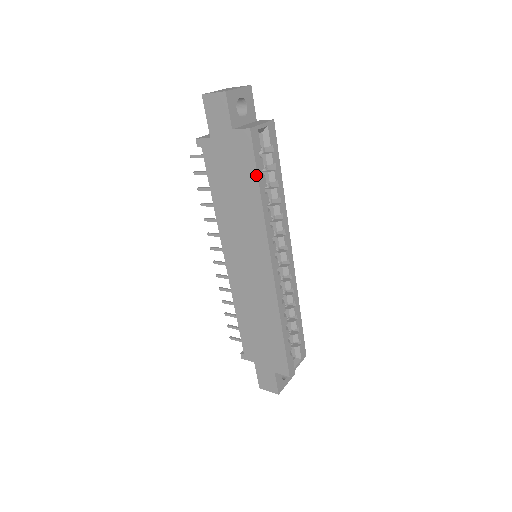
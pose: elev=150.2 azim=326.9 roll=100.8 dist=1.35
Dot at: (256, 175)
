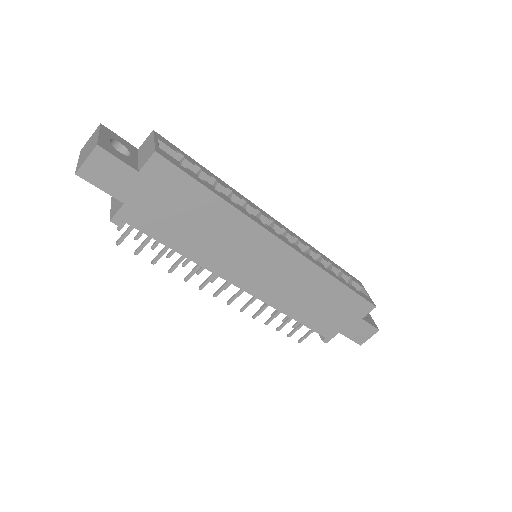
Dot at: (200, 185)
